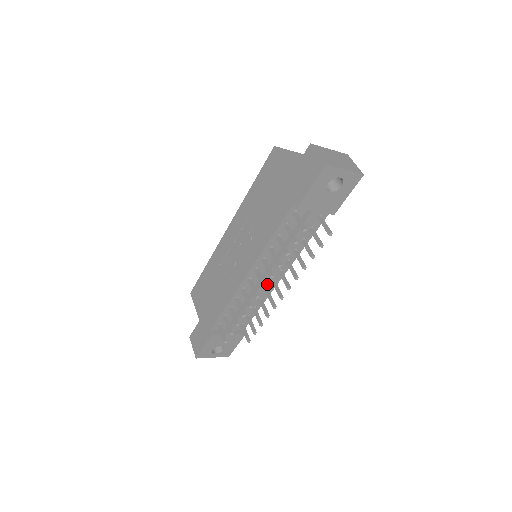
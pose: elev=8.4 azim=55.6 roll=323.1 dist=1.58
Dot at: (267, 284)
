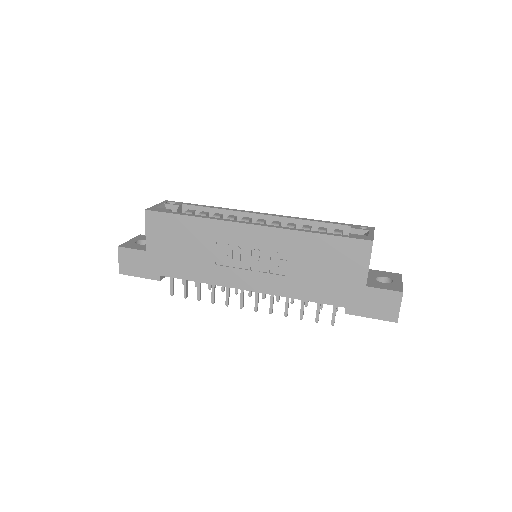
Dot at: occluded
